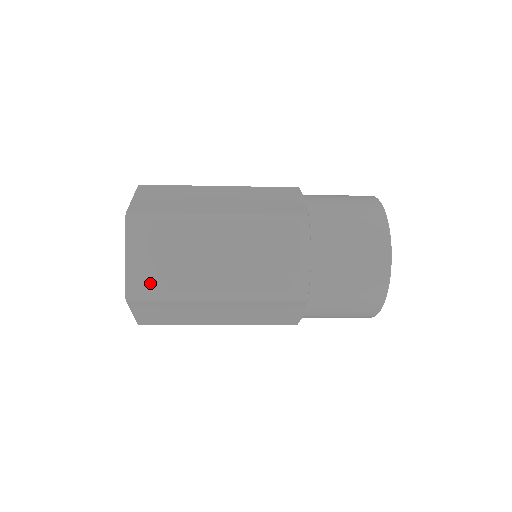
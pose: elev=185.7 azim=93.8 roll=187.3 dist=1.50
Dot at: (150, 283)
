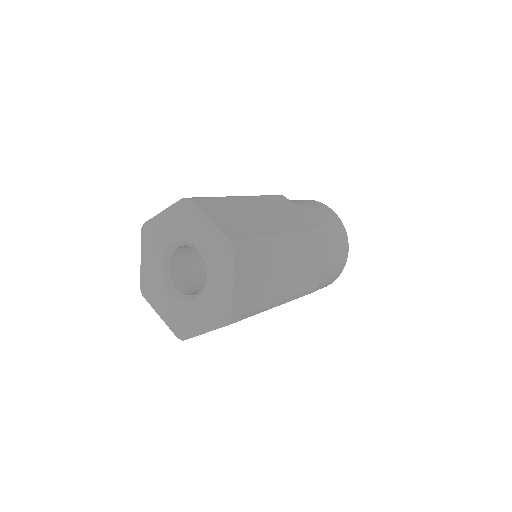
Dot at: occluded
